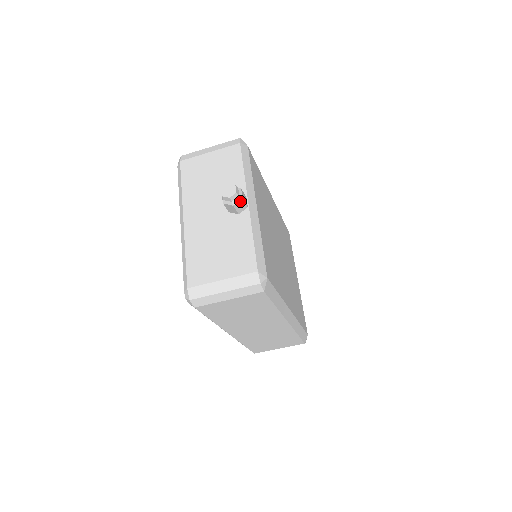
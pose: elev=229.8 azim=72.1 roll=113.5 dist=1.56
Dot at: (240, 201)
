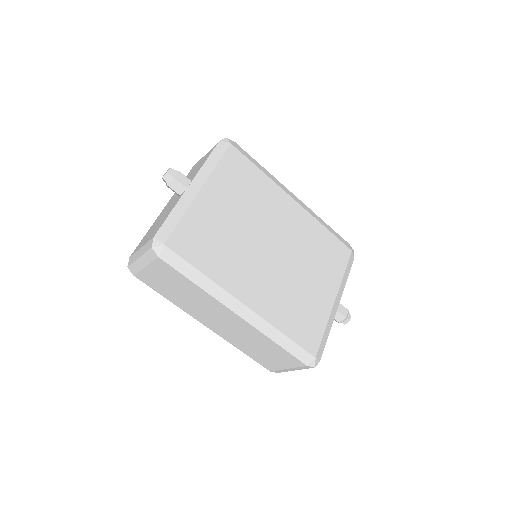
Dot at: (174, 181)
